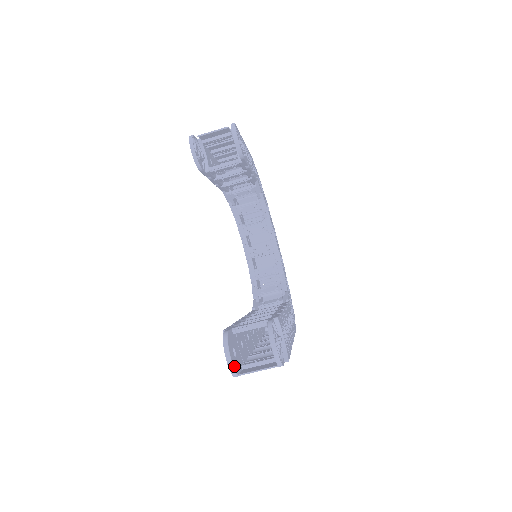
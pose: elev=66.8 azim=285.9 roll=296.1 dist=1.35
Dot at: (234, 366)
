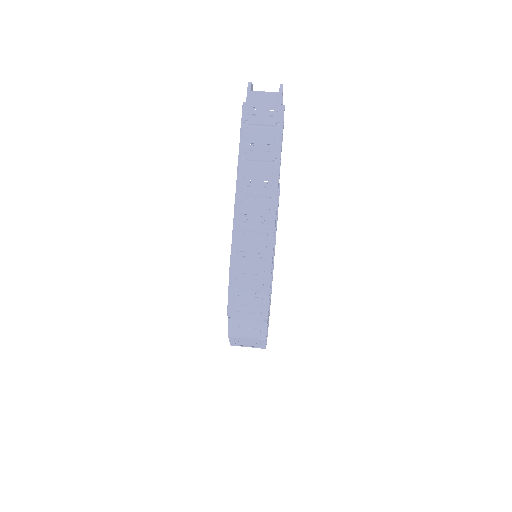
Dot at: occluded
